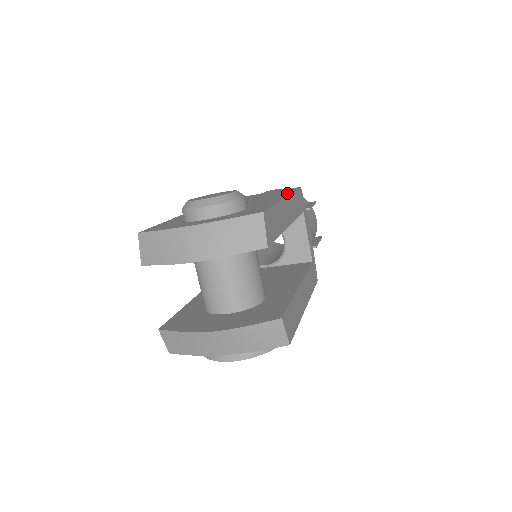
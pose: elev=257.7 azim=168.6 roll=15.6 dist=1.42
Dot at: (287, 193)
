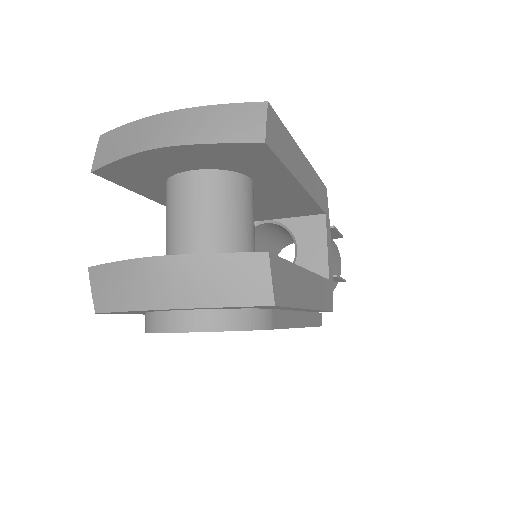
Dot at: occluded
